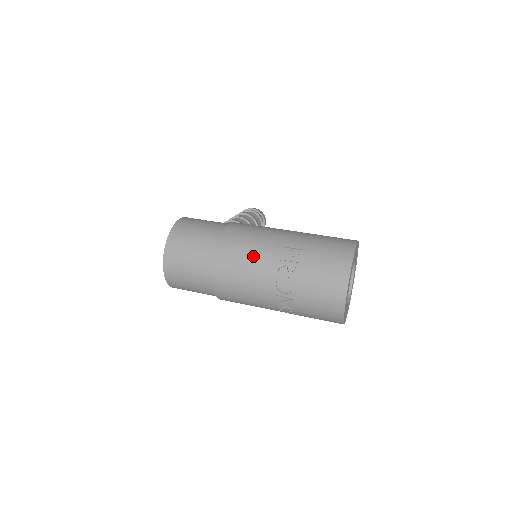
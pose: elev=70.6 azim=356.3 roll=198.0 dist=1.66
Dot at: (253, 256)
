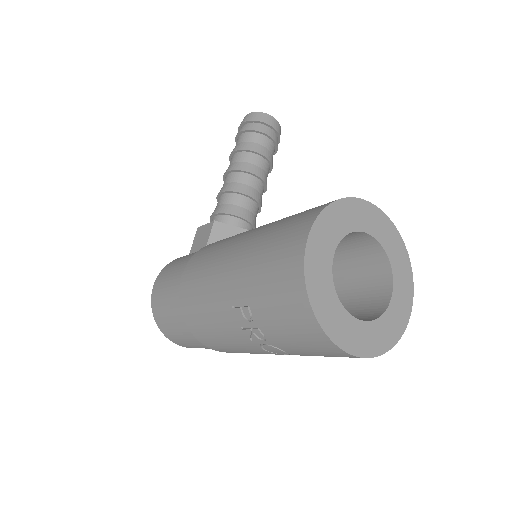
Dot at: (218, 330)
